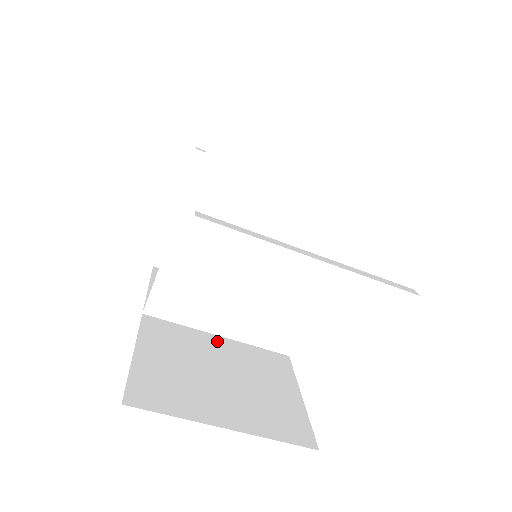
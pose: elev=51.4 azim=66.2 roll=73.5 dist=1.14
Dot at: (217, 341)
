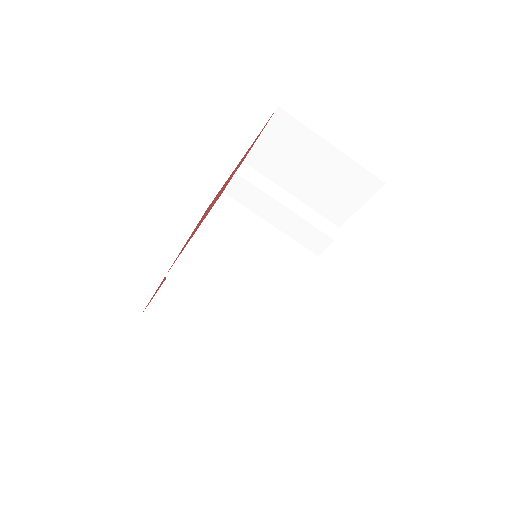
Dot at: occluded
